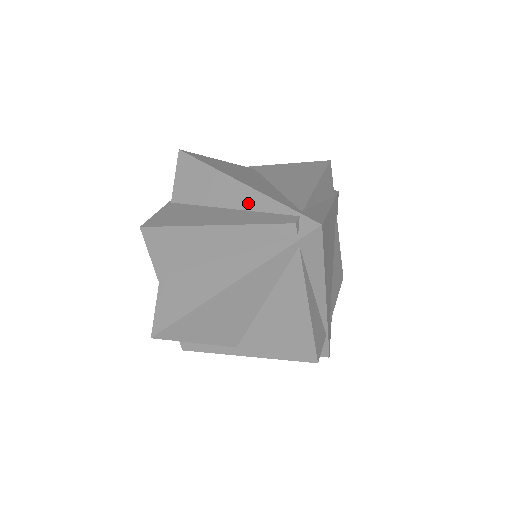
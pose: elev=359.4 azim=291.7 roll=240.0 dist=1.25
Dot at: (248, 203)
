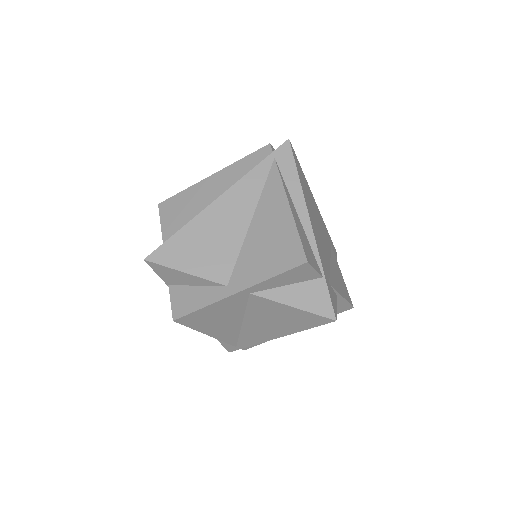
Dot at: occluded
